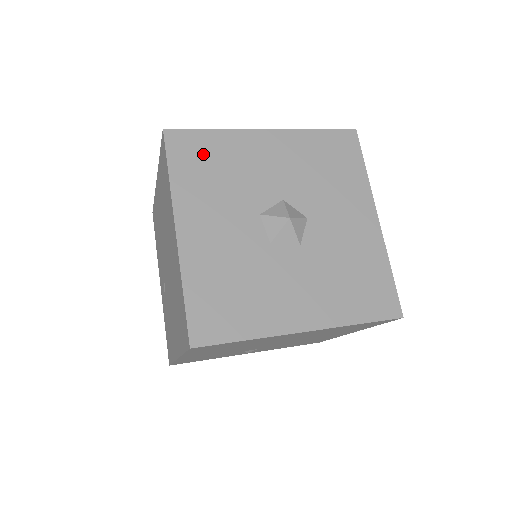
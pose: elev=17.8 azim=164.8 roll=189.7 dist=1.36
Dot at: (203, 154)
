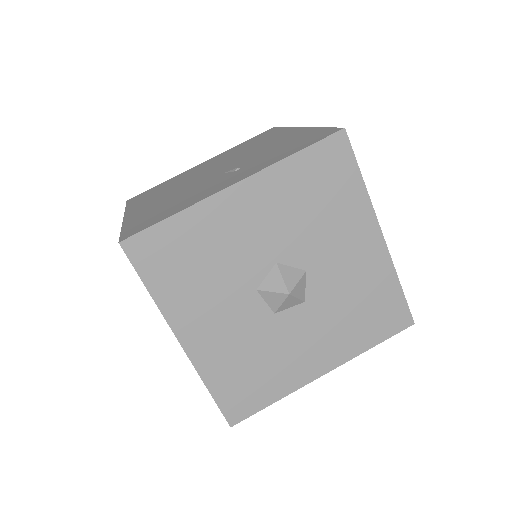
Dot at: (175, 252)
